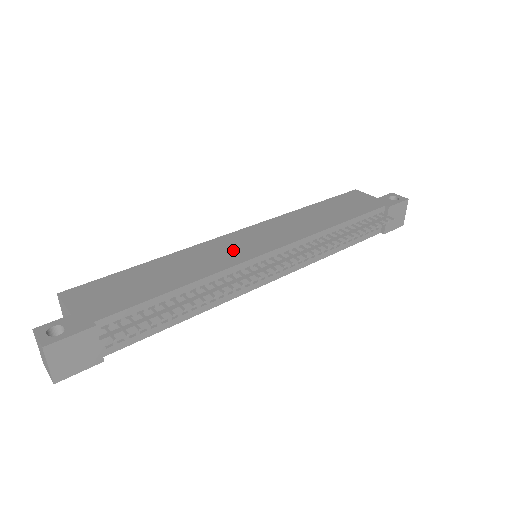
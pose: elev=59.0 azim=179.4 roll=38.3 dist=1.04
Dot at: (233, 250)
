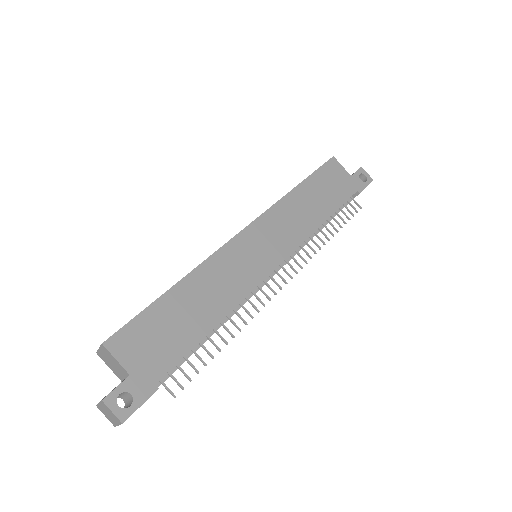
Dot at: (246, 265)
